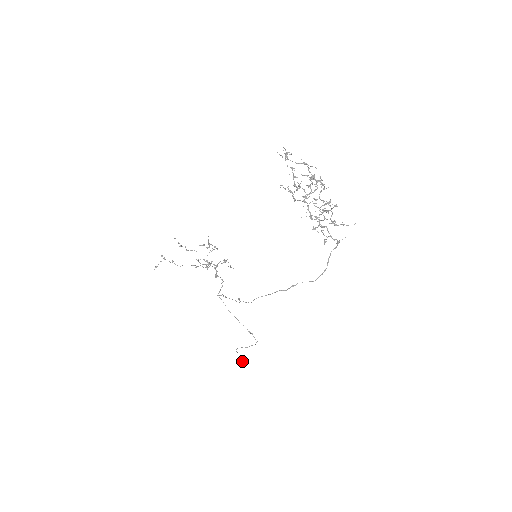
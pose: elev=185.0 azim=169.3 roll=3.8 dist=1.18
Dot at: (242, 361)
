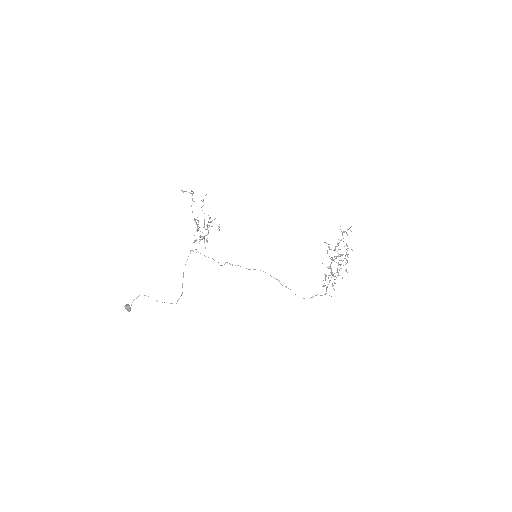
Dot at: (127, 308)
